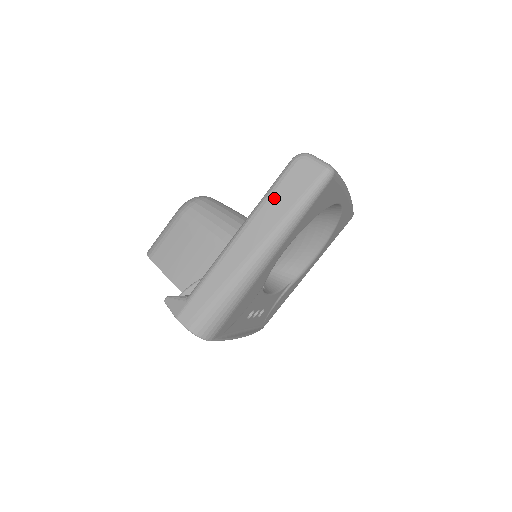
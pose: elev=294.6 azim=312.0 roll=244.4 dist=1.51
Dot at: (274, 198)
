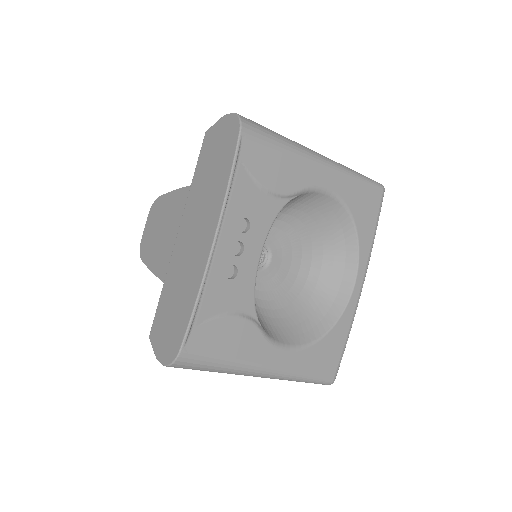
Dot at: occluded
